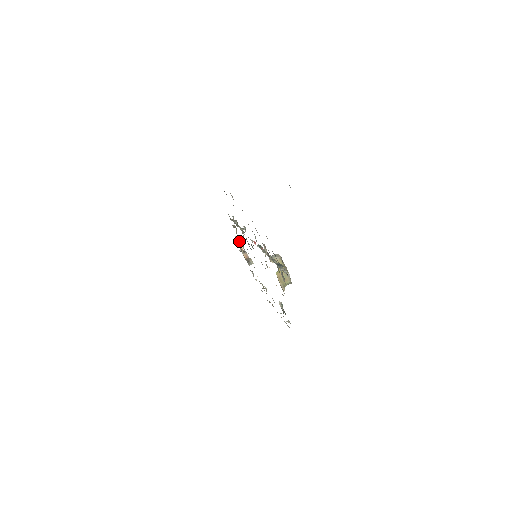
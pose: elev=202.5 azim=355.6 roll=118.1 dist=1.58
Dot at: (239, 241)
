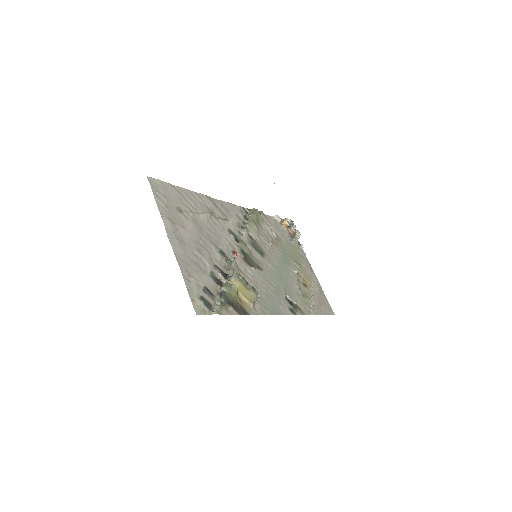
Dot at: (279, 220)
